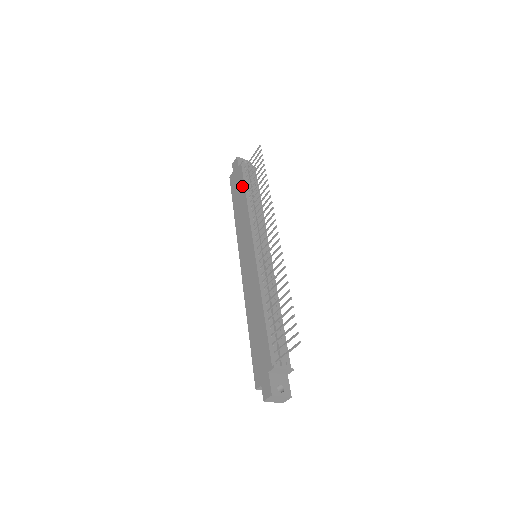
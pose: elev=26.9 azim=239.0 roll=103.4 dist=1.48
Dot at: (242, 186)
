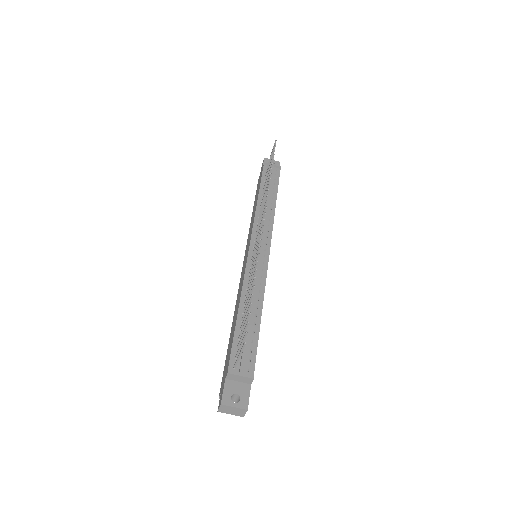
Dot at: (259, 186)
